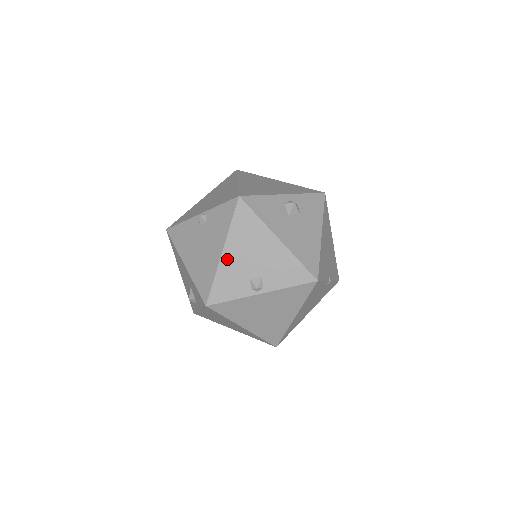
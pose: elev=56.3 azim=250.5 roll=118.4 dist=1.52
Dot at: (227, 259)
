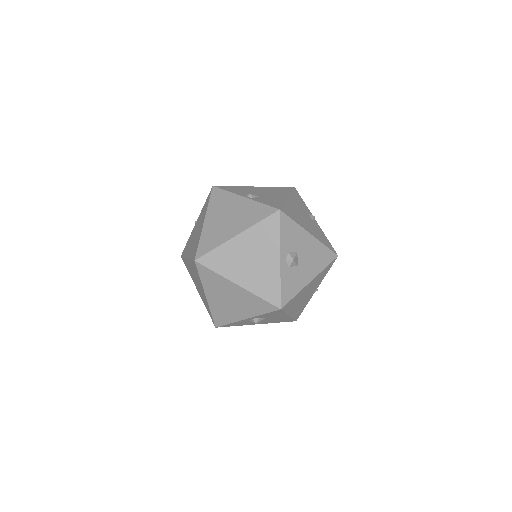
Dot at: occluded
